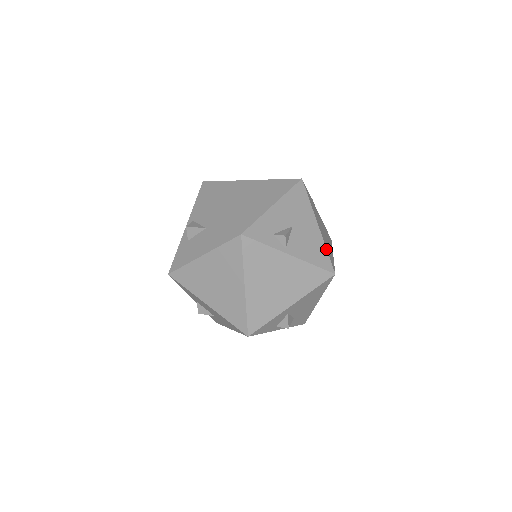
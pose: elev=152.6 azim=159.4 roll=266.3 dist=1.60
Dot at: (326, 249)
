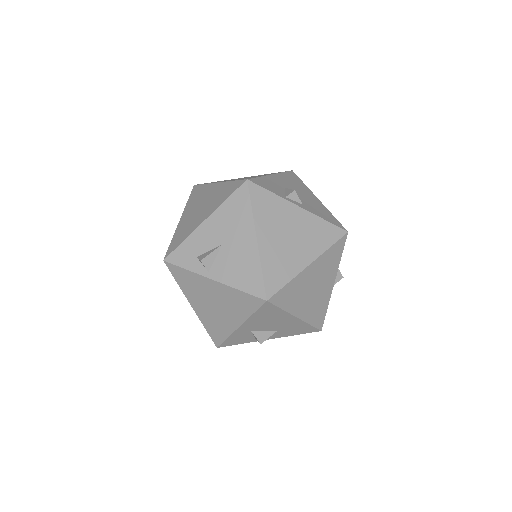
Dot at: (261, 269)
